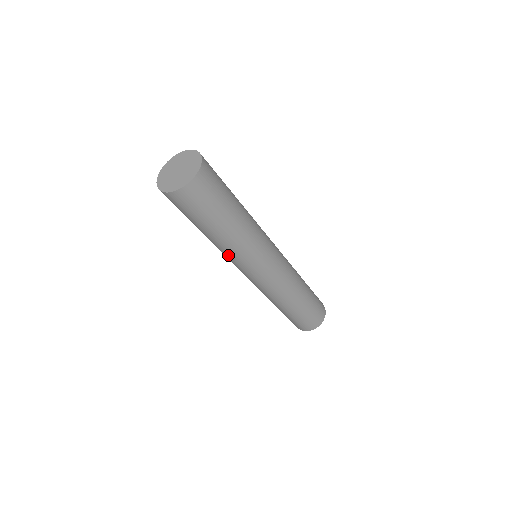
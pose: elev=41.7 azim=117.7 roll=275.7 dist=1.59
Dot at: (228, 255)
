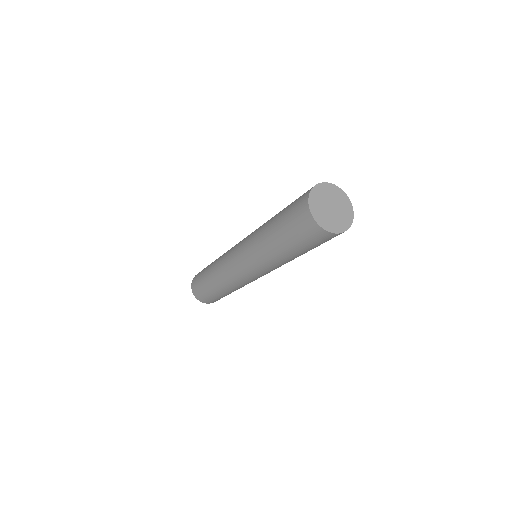
Dot at: (267, 264)
